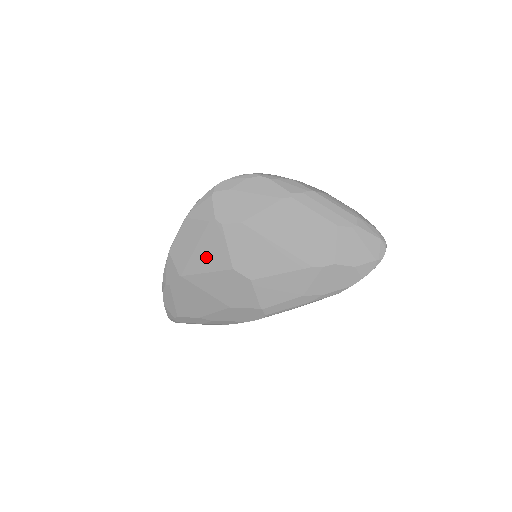
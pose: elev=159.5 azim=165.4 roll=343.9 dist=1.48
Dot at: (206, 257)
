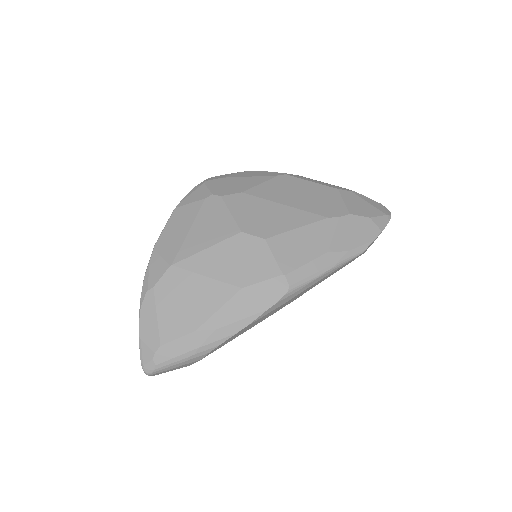
Dot at: (205, 232)
